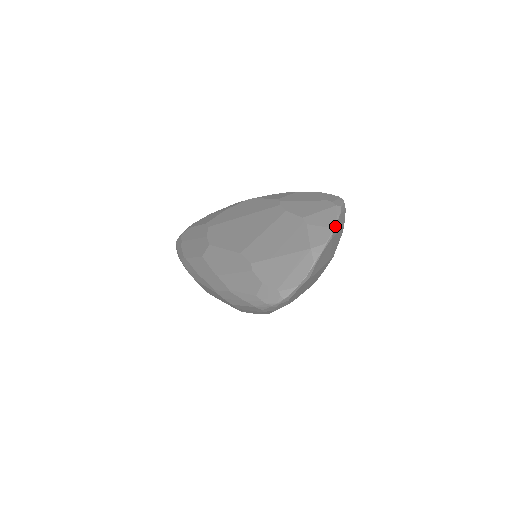
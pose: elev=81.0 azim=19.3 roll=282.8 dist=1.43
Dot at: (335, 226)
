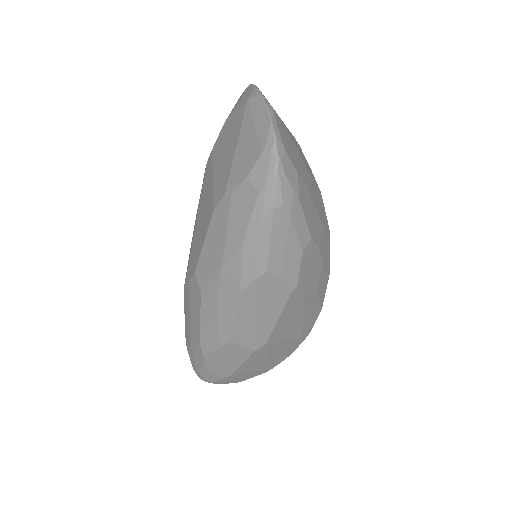
Dot at: occluded
